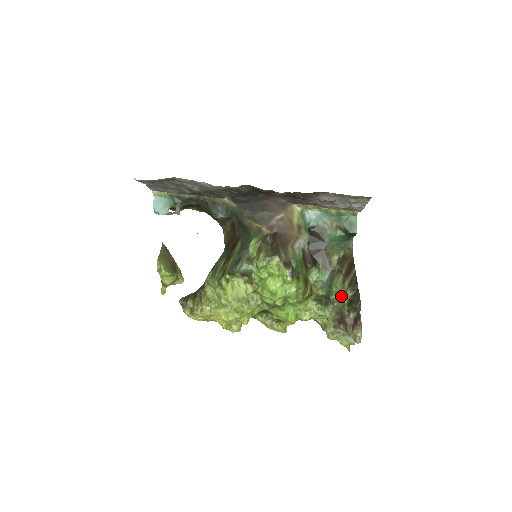
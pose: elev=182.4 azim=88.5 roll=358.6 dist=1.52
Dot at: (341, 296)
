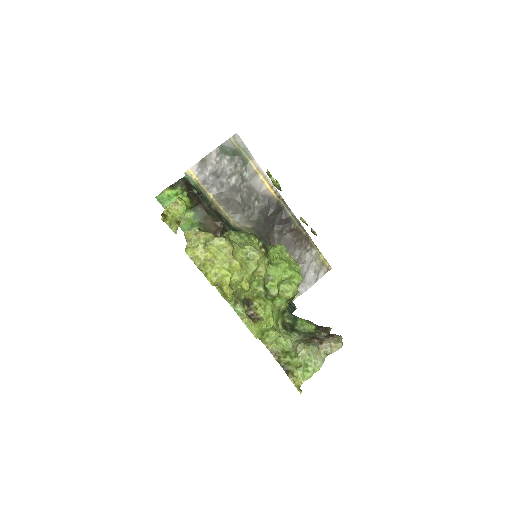
Dot at: (308, 324)
